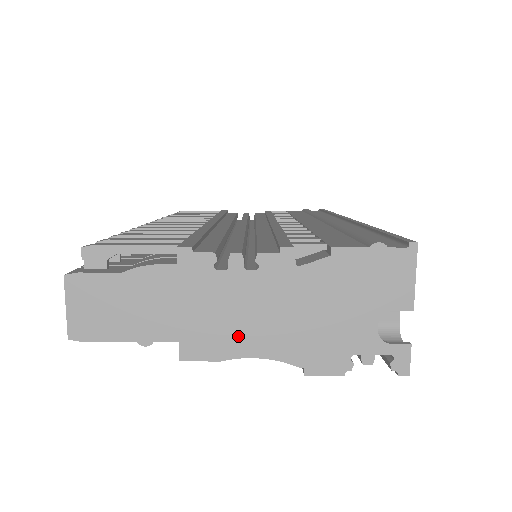
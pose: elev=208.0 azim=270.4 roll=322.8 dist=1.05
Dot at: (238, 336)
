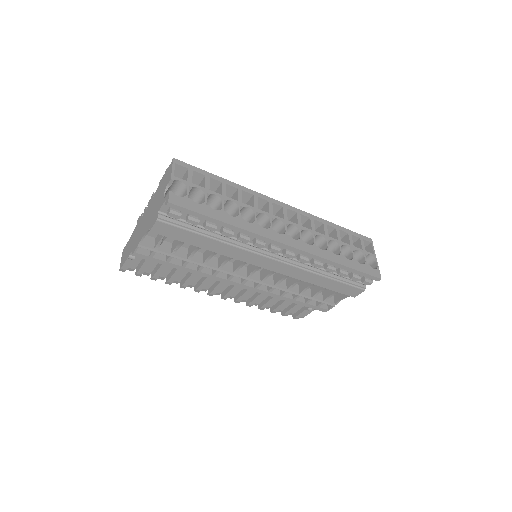
Dot at: (141, 234)
